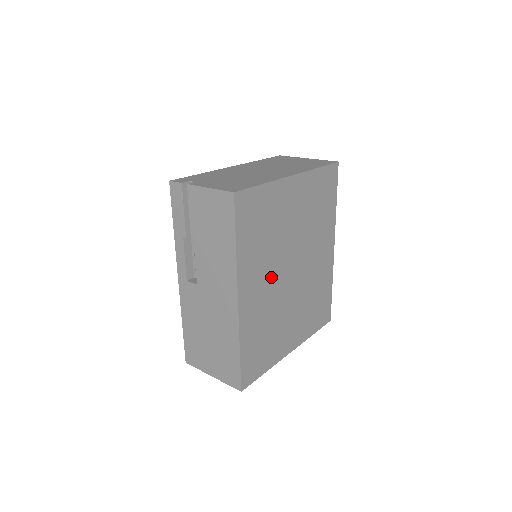
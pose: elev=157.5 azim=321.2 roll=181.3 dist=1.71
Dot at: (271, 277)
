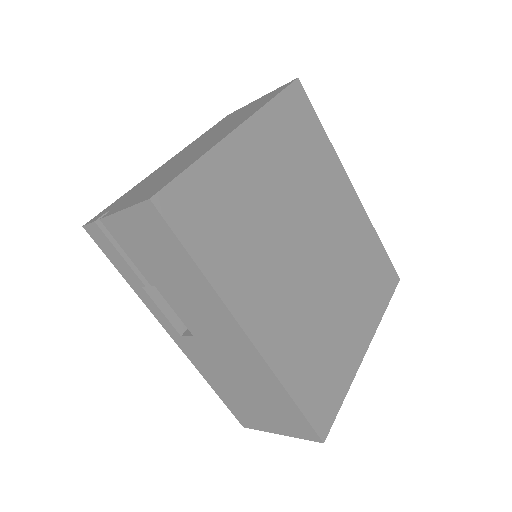
Dot at: (282, 277)
